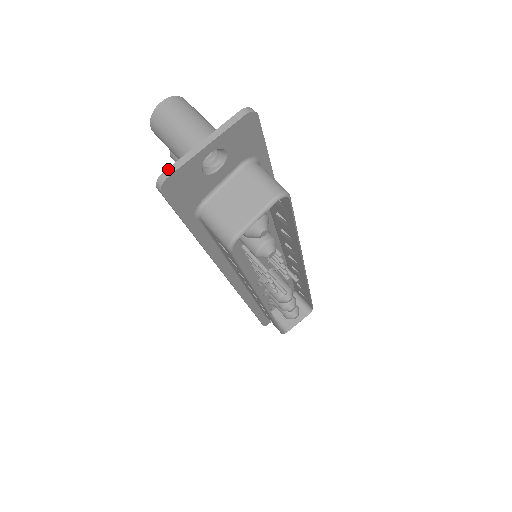
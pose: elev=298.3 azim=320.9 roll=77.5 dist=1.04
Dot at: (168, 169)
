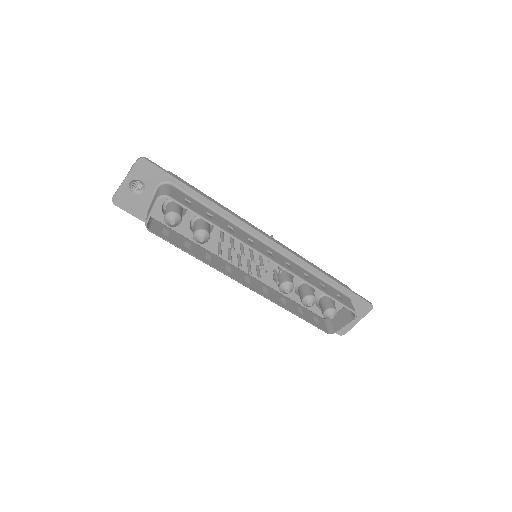
Dot at: (114, 194)
